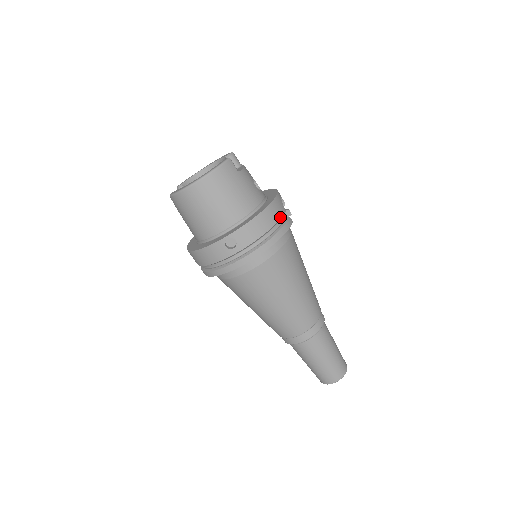
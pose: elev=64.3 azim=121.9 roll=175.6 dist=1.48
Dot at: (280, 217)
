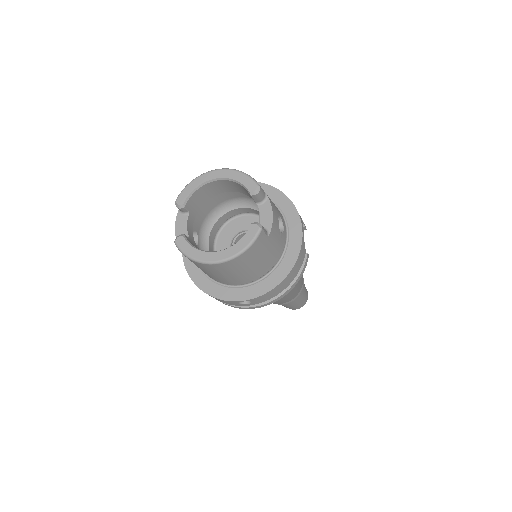
Dot at: (300, 267)
